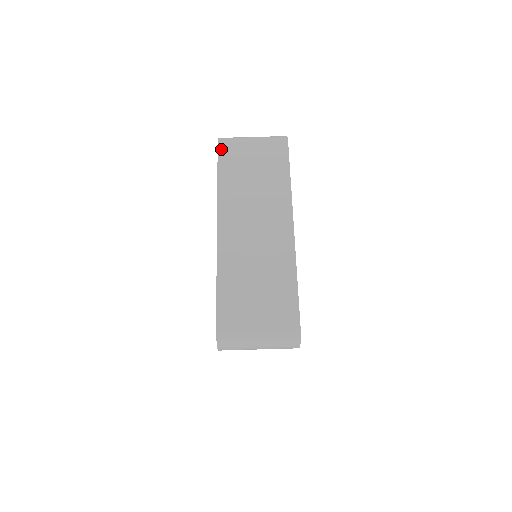
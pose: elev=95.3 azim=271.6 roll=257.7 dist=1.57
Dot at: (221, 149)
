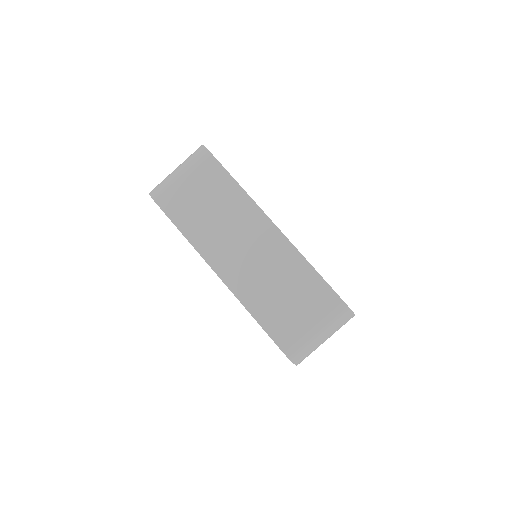
Dot at: (162, 204)
